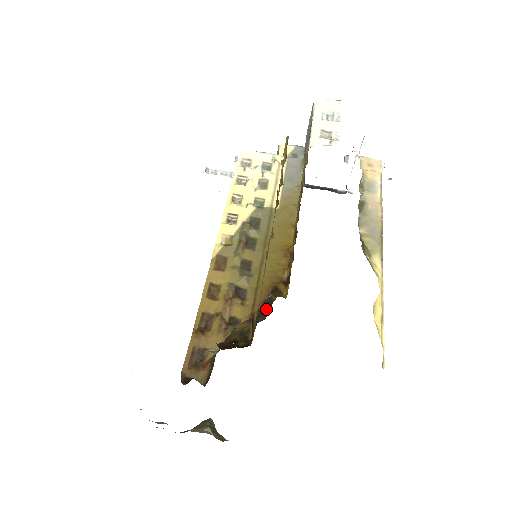
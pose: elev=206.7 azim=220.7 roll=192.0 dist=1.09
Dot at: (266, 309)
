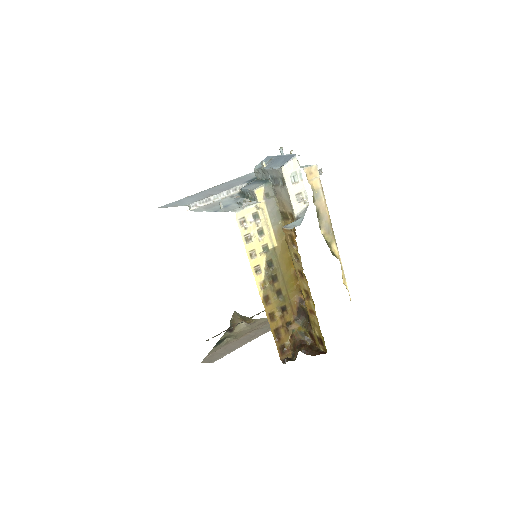
Dot at: (302, 312)
